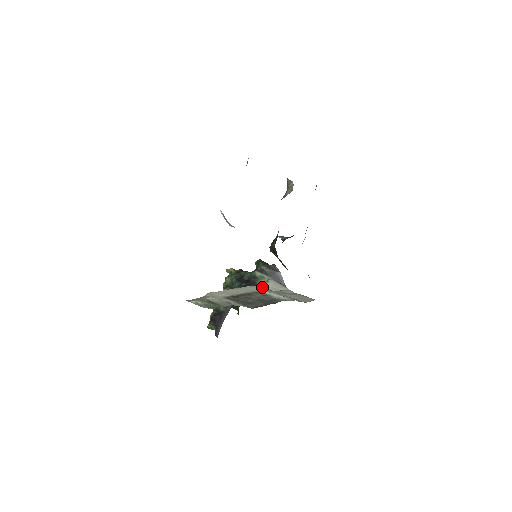
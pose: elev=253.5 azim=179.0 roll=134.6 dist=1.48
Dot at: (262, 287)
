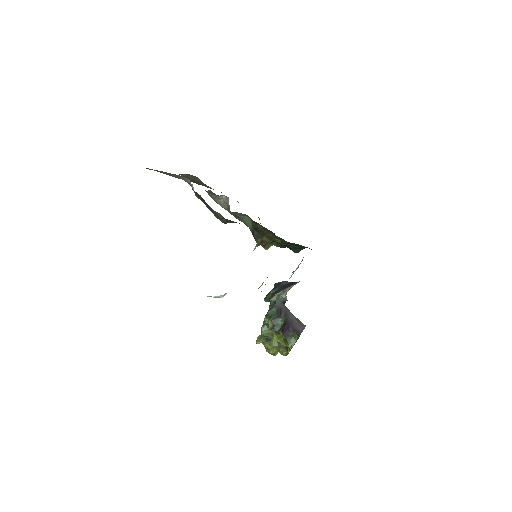
Dot at: occluded
